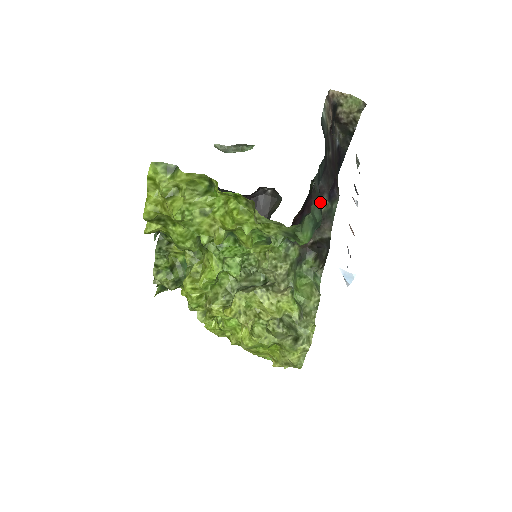
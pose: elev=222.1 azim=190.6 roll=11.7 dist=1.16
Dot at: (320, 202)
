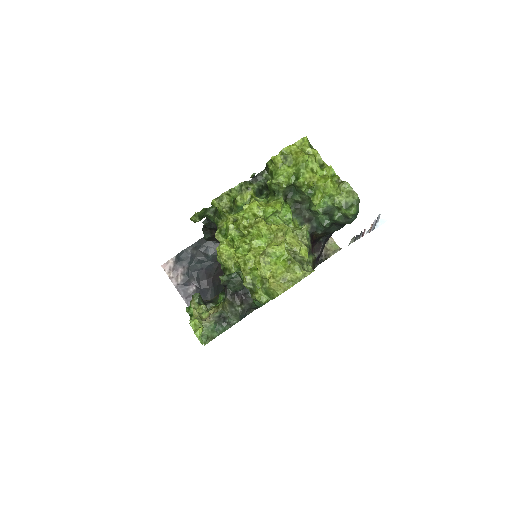
Dot at: occluded
